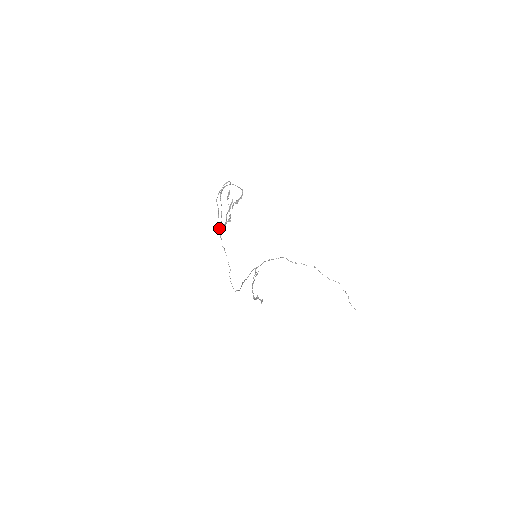
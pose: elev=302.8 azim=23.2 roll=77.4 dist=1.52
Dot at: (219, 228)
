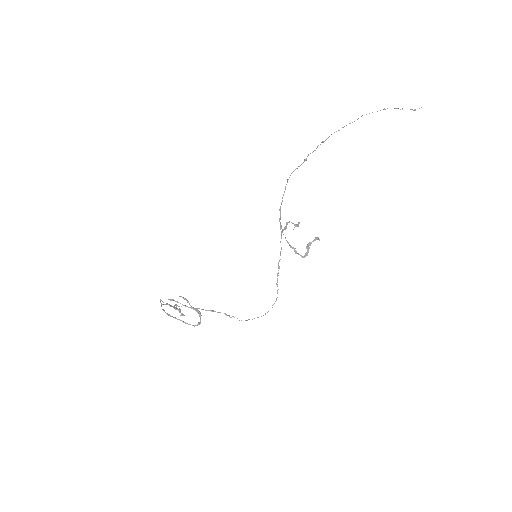
Dot at: occluded
